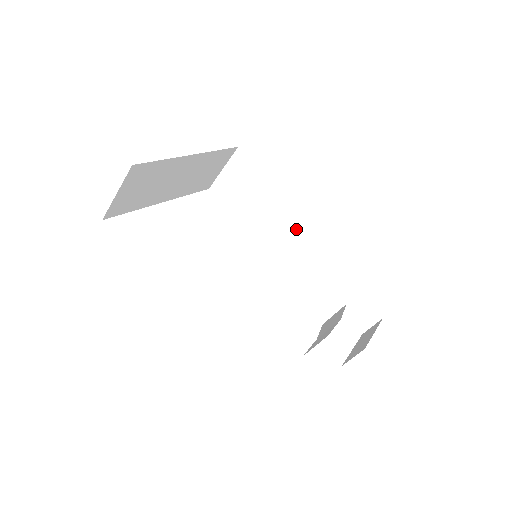
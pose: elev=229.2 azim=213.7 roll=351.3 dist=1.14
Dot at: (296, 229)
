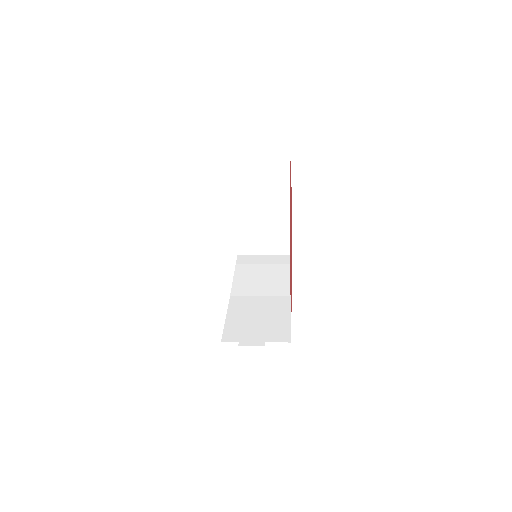
Dot at: (273, 231)
